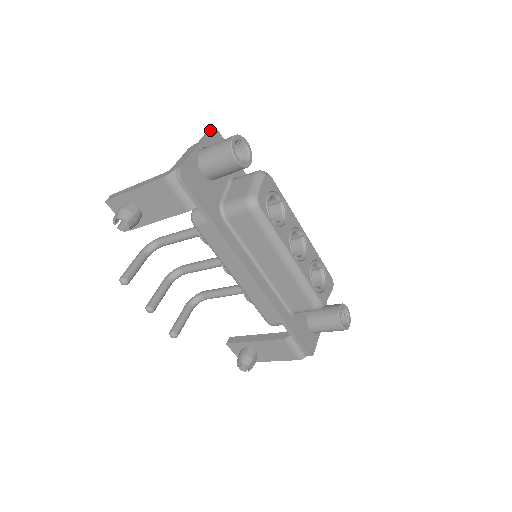
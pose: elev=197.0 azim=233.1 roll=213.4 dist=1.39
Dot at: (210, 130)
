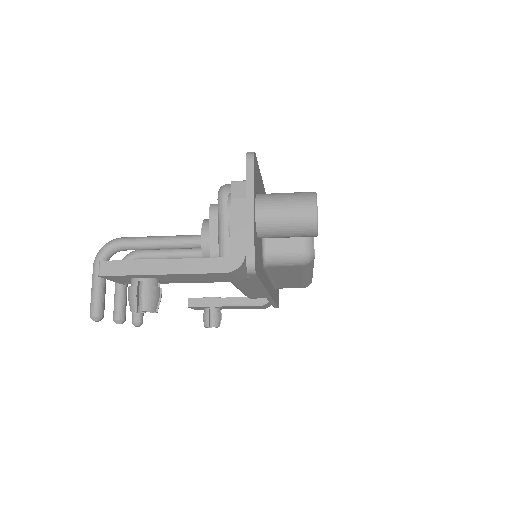
Dot at: (253, 162)
